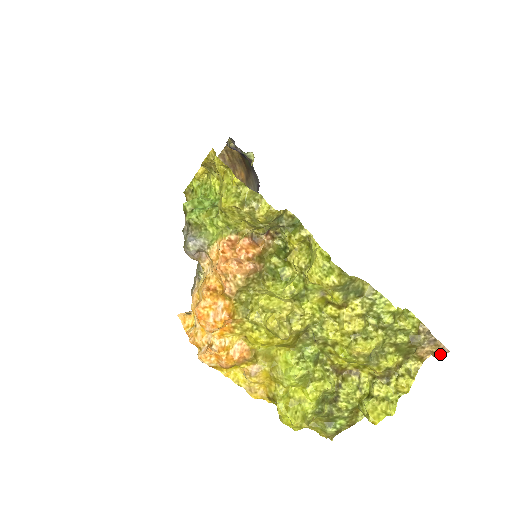
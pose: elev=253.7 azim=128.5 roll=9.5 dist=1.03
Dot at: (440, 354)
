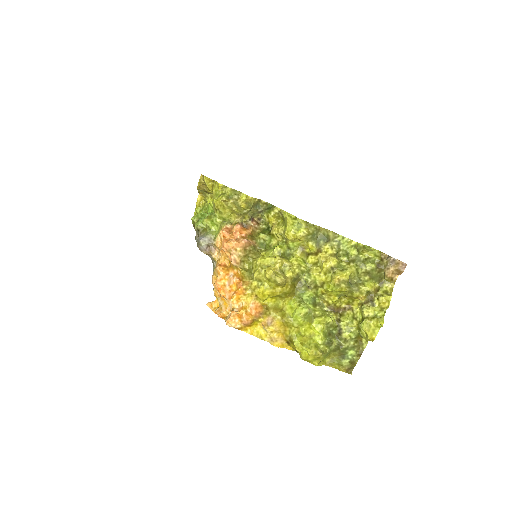
Dot at: (402, 269)
